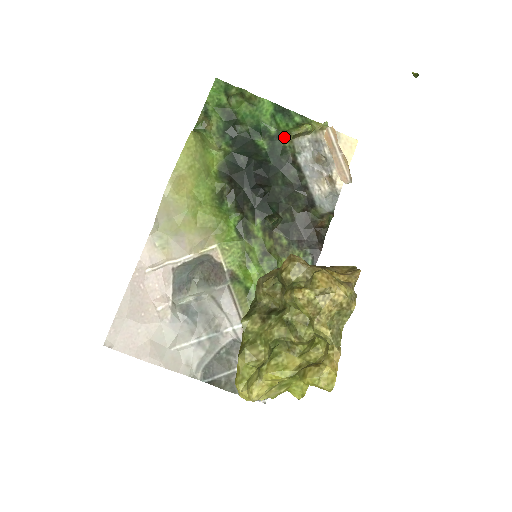
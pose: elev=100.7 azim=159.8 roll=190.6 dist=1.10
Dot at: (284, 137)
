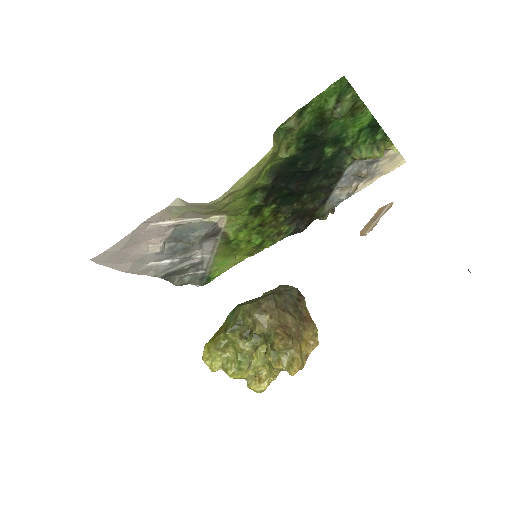
Dot at: (352, 155)
